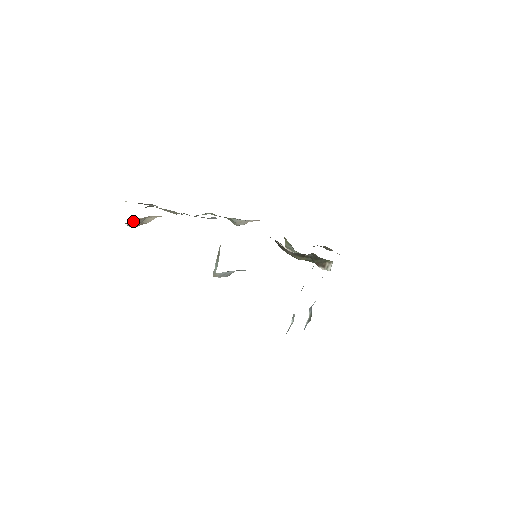
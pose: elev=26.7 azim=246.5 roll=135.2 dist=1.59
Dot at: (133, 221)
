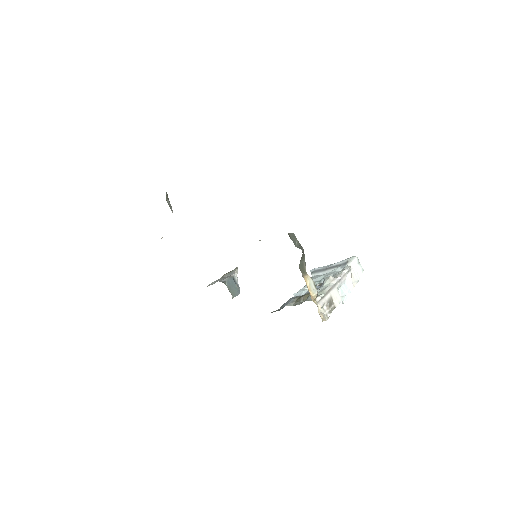
Dot at: occluded
